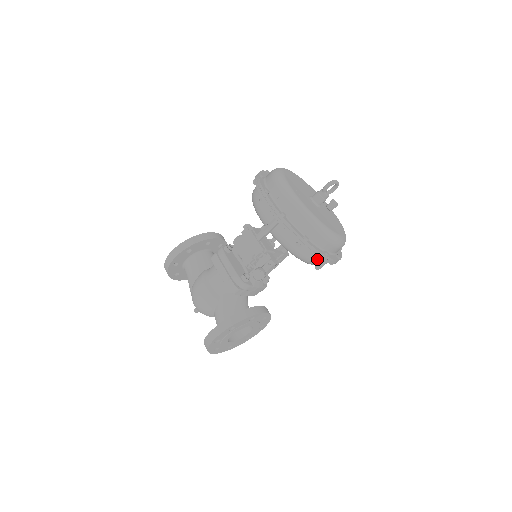
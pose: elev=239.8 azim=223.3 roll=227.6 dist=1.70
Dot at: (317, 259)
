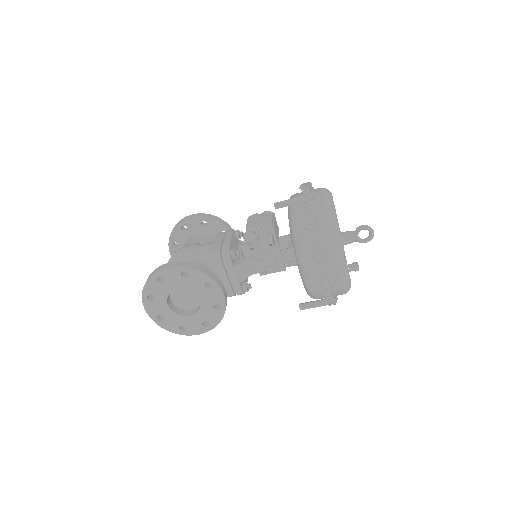
Dot at: (312, 257)
